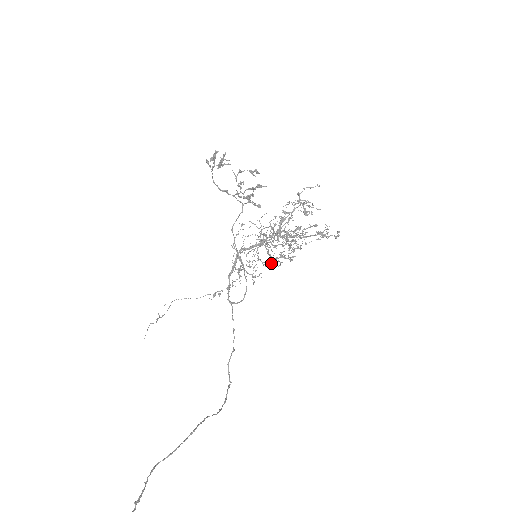
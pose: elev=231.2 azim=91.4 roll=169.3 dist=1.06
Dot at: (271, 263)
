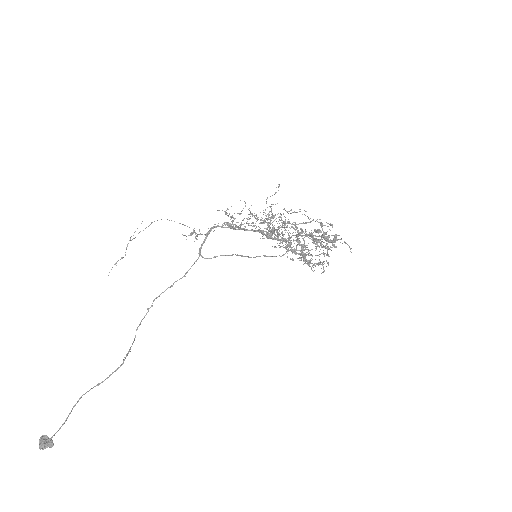
Dot at: occluded
